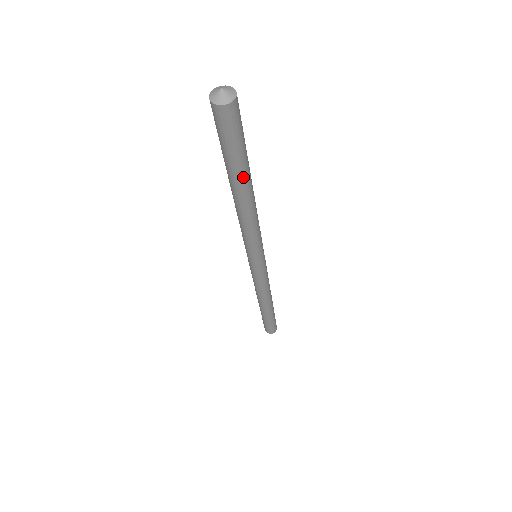
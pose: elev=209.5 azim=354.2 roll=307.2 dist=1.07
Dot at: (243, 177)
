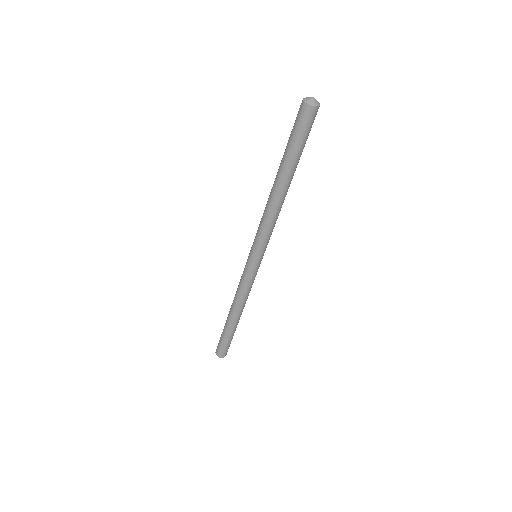
Dot at: (294, 169)
